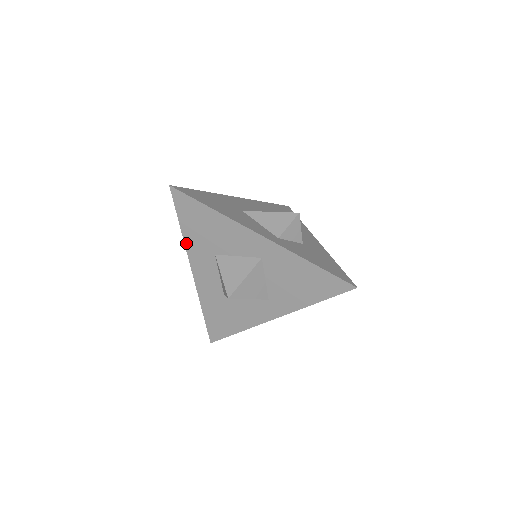
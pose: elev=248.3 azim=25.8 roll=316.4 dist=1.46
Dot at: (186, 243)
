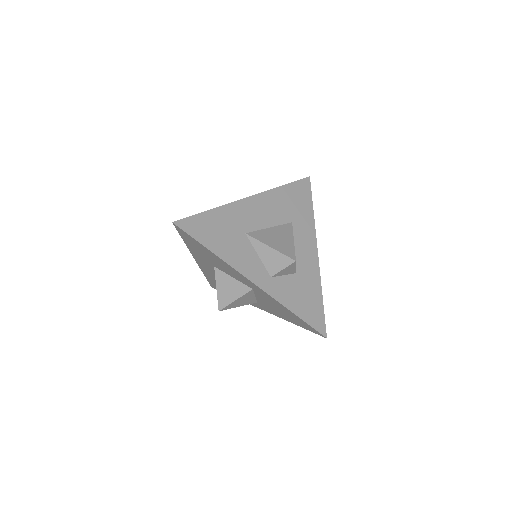
Dot at: (189, 249)
